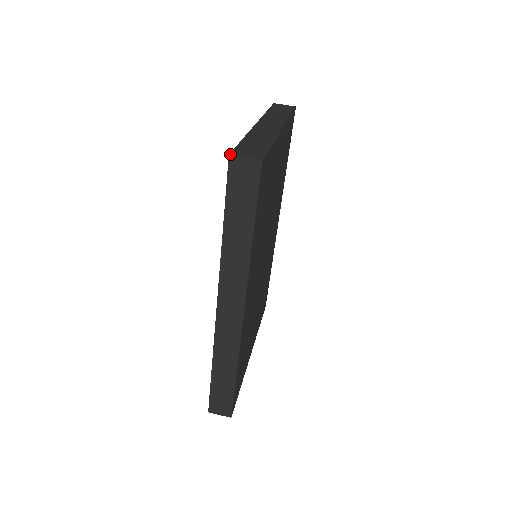
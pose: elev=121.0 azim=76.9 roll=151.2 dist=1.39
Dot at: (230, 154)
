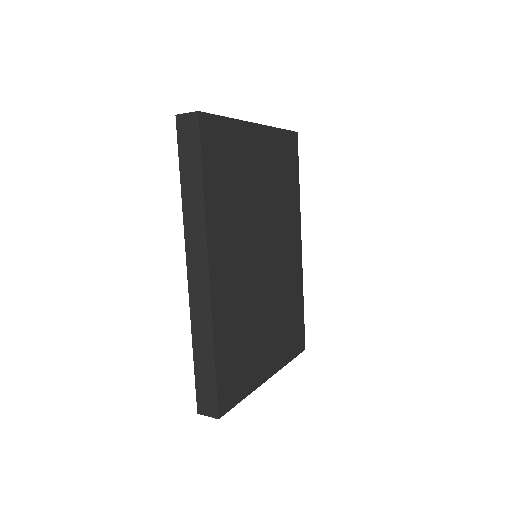
Dot at: (177, 114)
